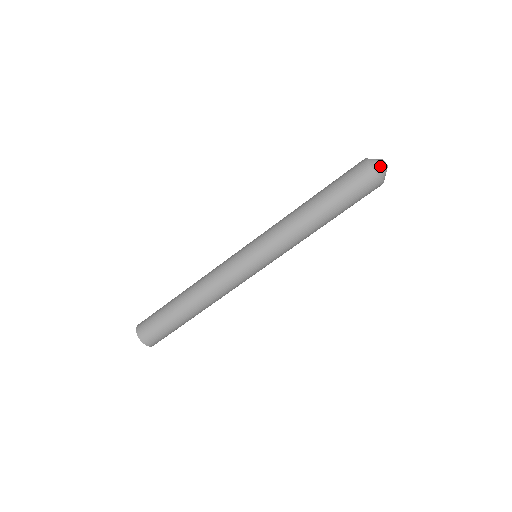
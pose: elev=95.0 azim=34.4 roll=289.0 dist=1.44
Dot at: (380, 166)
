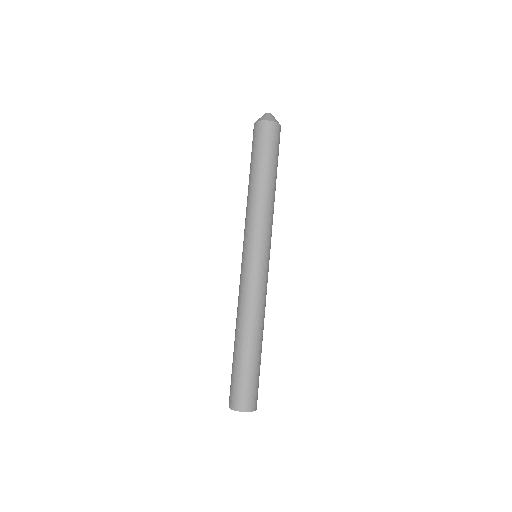
Dot at: (268, 117)
